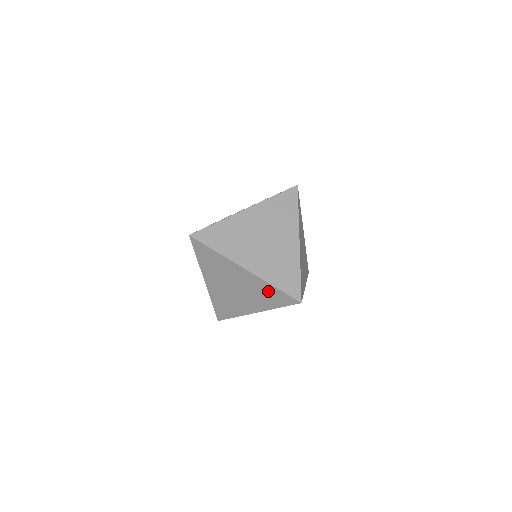
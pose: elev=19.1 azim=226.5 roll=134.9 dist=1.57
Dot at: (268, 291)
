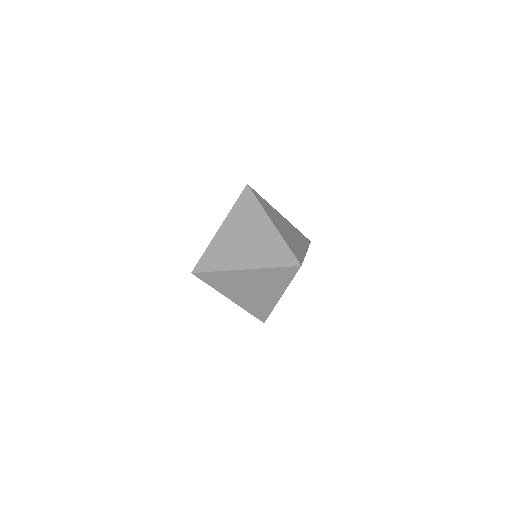
Dot at: occluded
